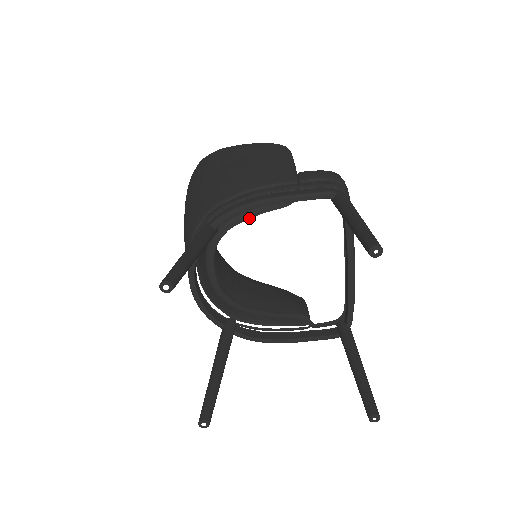
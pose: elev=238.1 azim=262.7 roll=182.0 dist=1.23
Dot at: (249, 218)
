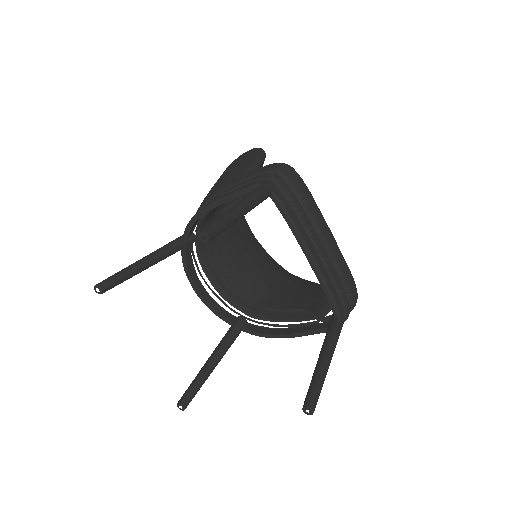
Dot at: occluded
